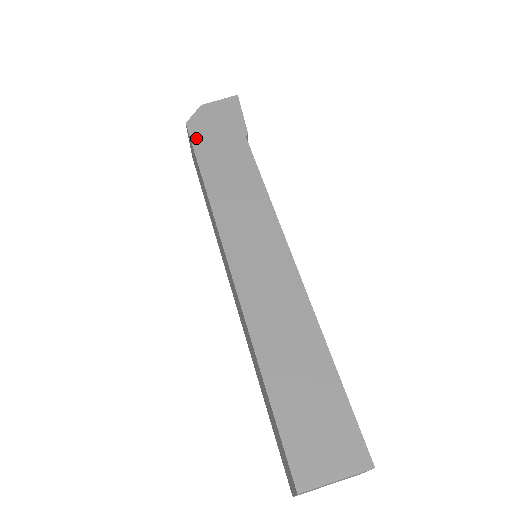
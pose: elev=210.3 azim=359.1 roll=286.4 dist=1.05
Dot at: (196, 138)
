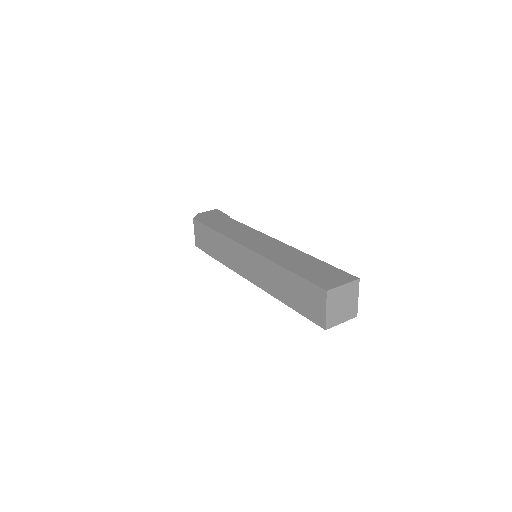
Dot at: (202, 221)
